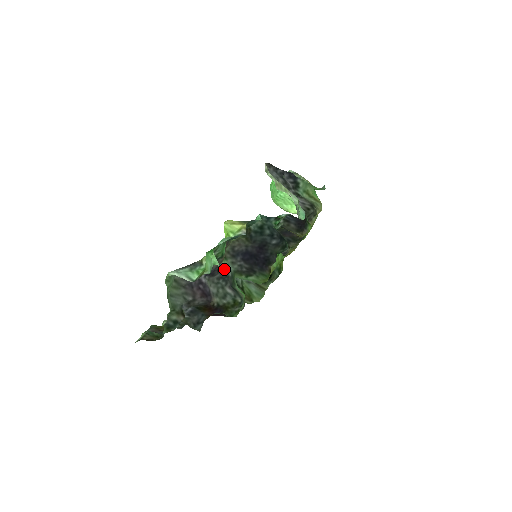
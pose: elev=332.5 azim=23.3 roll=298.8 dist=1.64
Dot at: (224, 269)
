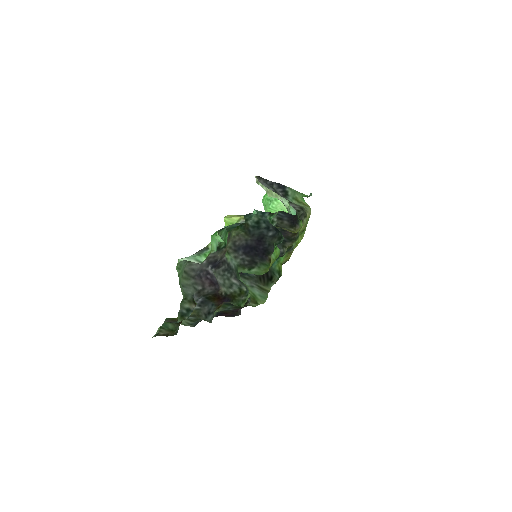
Dot at: (228, 262)
